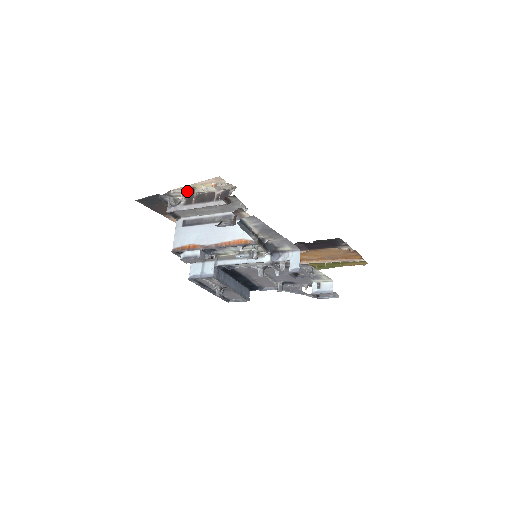
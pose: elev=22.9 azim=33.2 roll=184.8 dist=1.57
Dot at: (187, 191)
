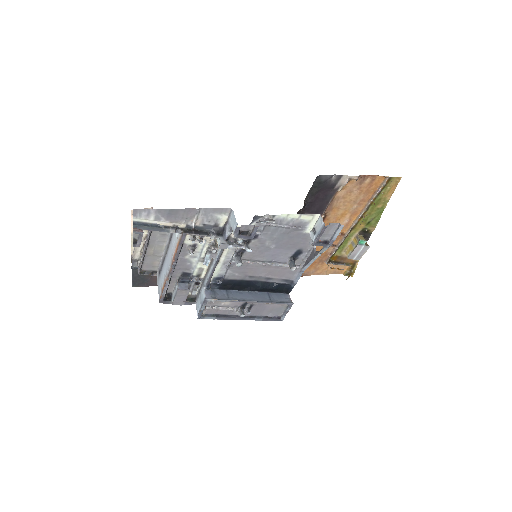
Dot at: occluded
